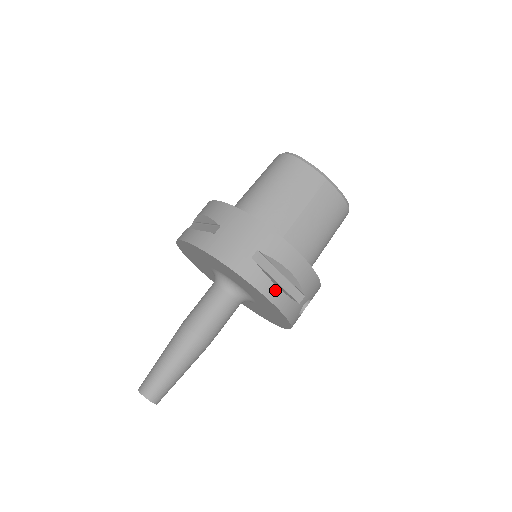
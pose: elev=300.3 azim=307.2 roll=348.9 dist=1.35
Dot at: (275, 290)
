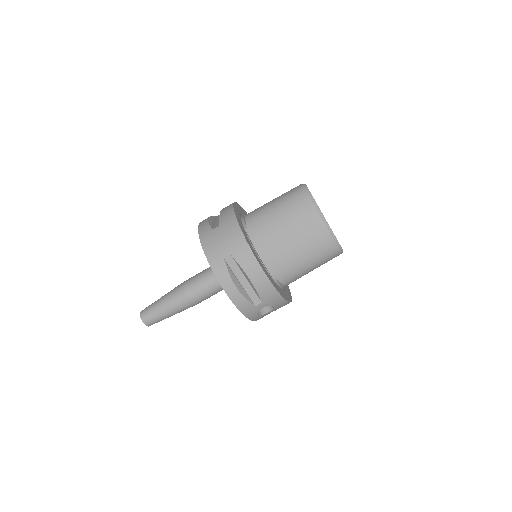
Dot at: (233, 288)
